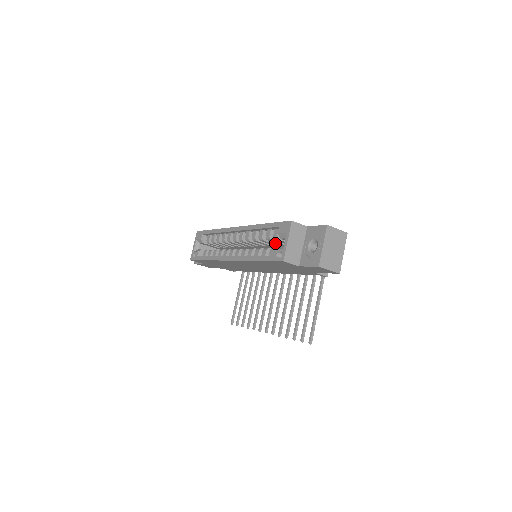
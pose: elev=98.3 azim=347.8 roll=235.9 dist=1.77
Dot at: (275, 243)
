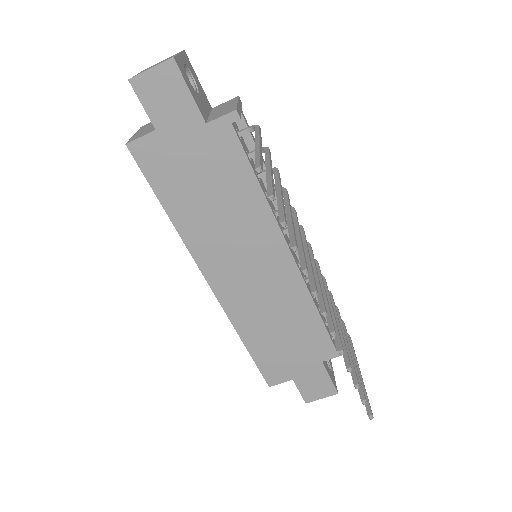
Dot at: occluded
